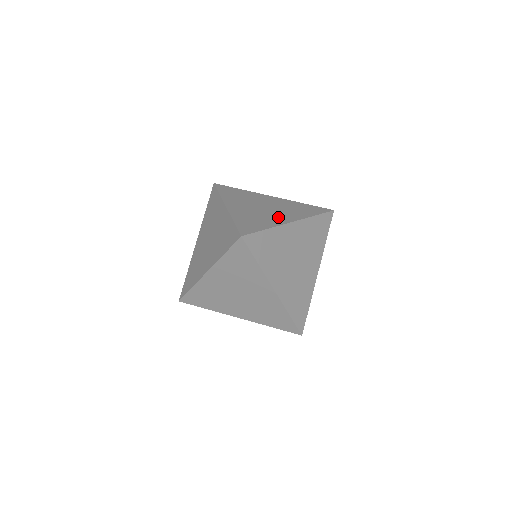
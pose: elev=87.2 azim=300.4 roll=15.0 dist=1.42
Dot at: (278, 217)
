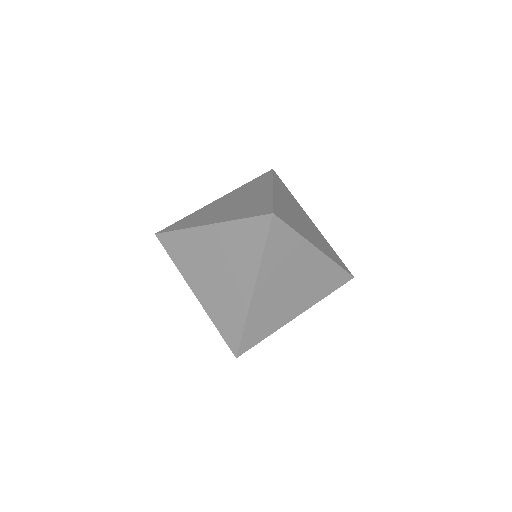
Dot at: (310, 235)
